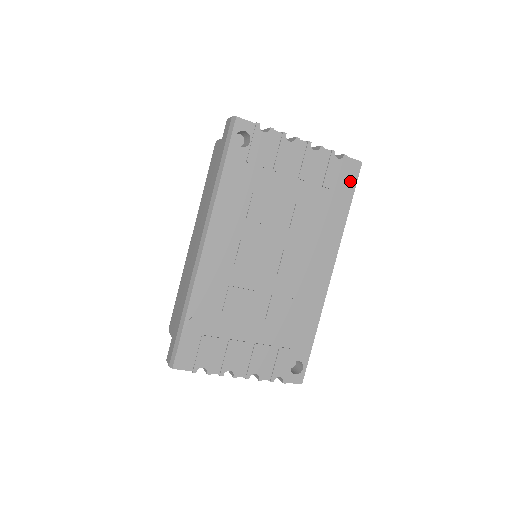
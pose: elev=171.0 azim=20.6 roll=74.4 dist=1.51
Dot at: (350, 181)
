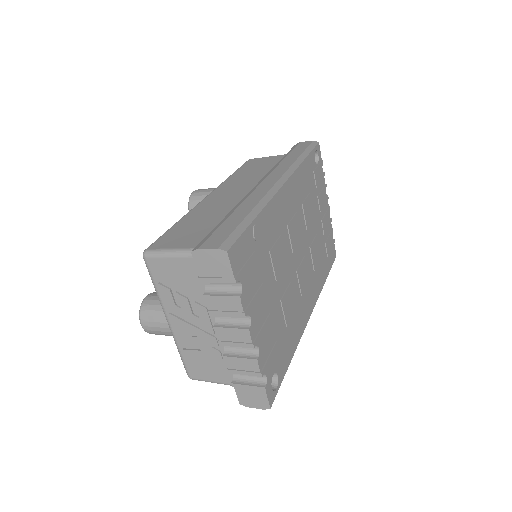
Dot at: (331, 260)
